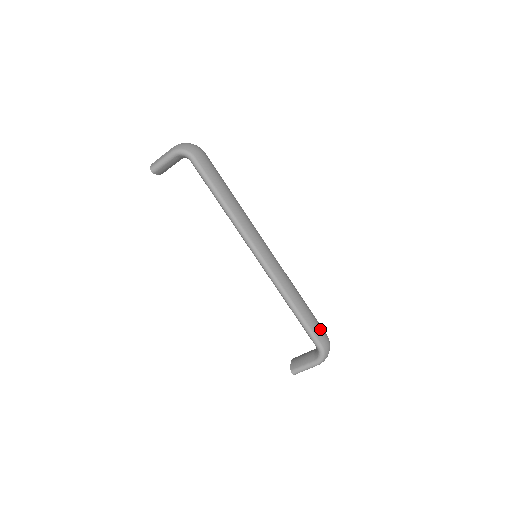
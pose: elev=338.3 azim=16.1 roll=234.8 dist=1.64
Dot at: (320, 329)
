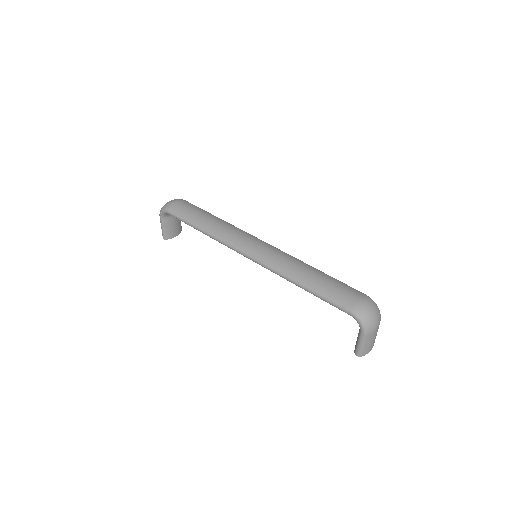
Dot at: (345, 293)
